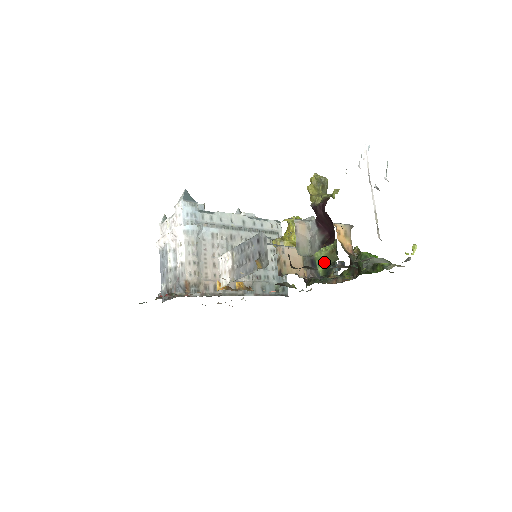
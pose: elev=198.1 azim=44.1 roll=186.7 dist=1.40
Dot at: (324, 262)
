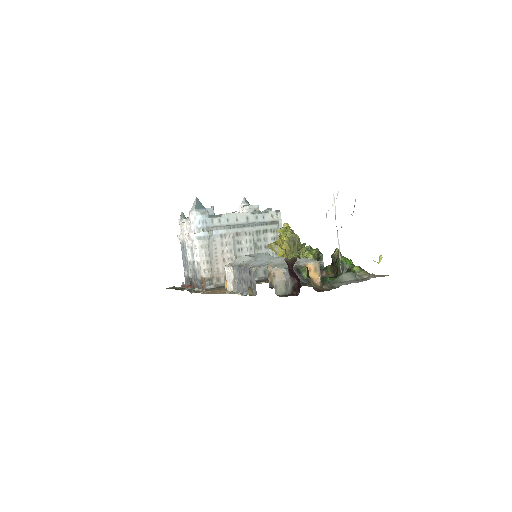
Dot at: occluded
